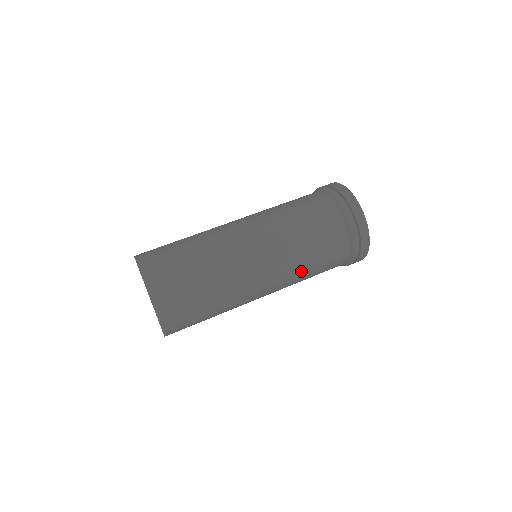
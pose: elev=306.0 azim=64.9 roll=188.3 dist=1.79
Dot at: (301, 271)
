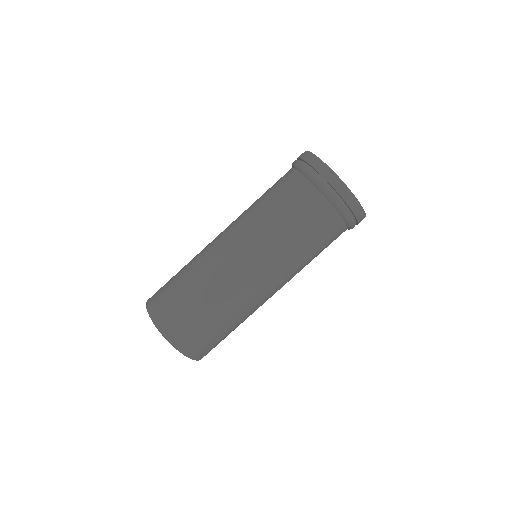
Dot at: occluded
